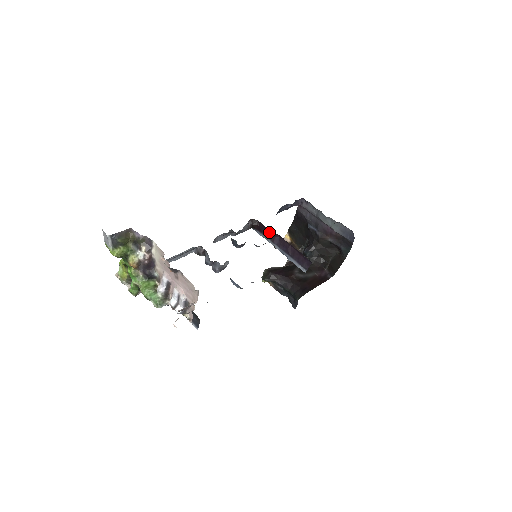
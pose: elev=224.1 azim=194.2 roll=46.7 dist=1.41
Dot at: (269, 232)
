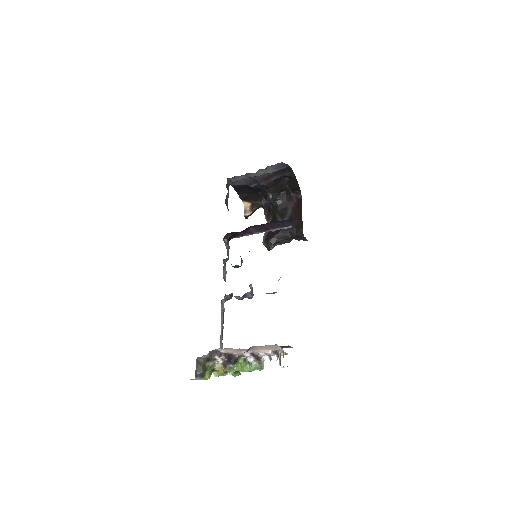
Dot at: (242, 232)
